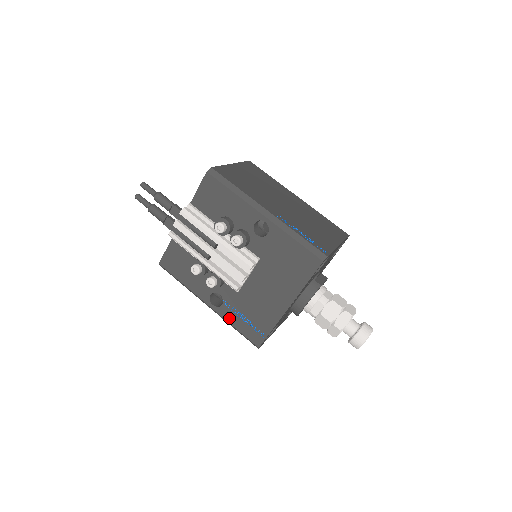
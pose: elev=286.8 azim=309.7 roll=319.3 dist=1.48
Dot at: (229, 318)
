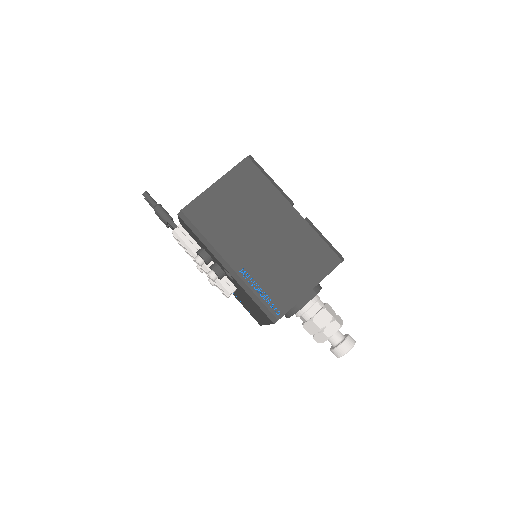
Dot at: (237, 299)
